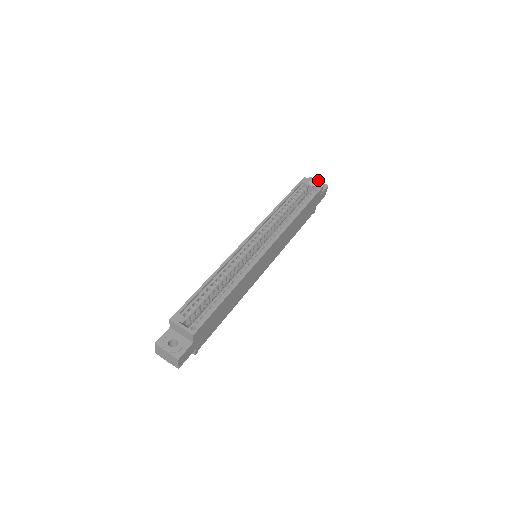
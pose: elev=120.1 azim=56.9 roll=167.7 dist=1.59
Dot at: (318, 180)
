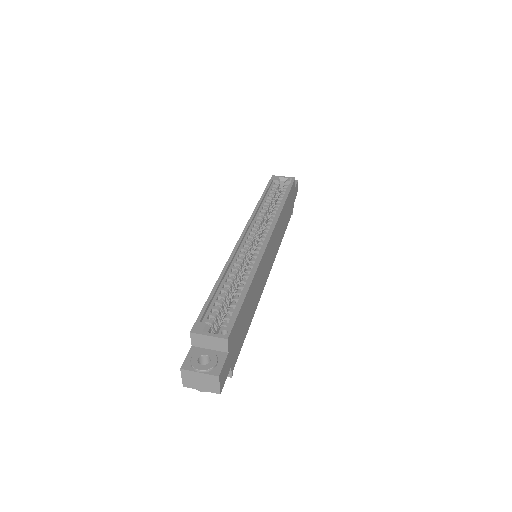
Dot at: occluded
